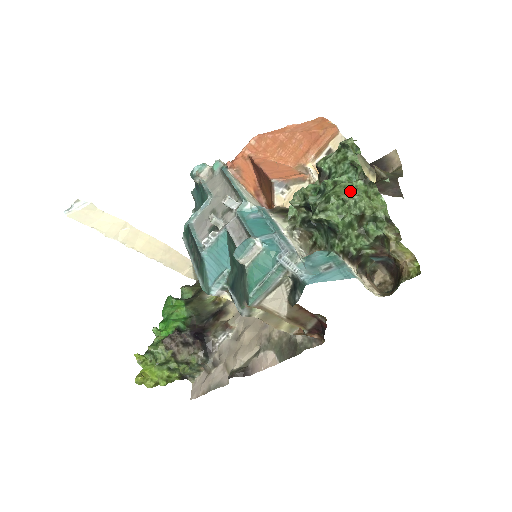
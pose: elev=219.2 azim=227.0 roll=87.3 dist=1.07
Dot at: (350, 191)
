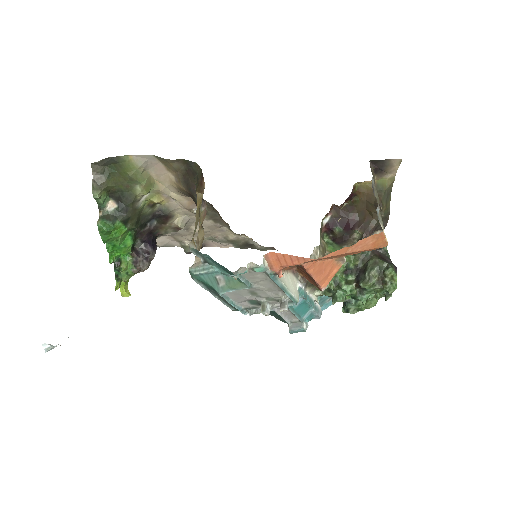
Dot at: (373, 304)
